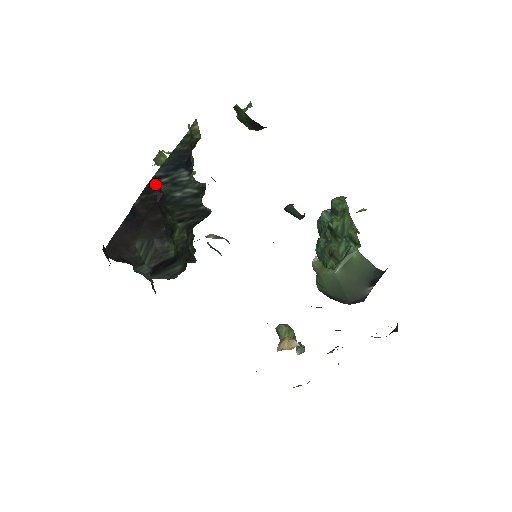
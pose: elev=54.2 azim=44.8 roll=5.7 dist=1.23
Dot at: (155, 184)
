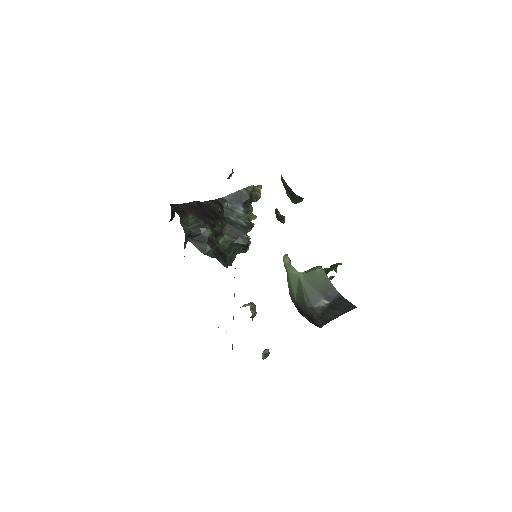
Dot at: (221, 203)
